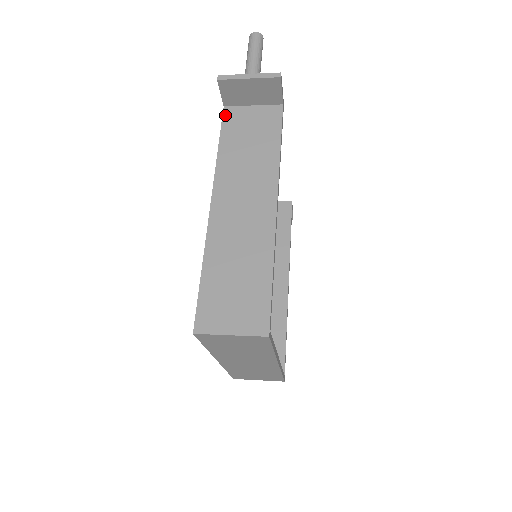
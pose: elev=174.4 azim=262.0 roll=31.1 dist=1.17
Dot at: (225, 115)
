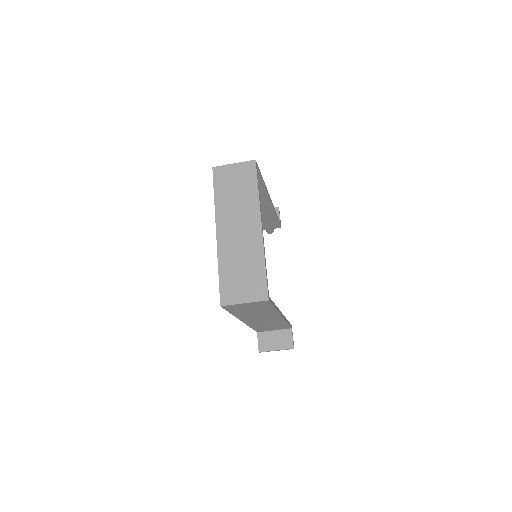
Dot at: occluded
